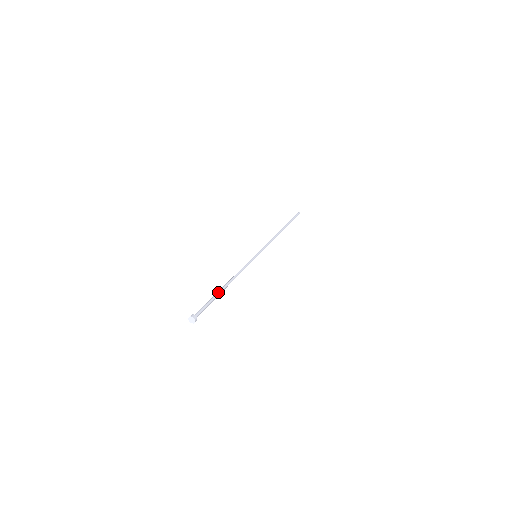
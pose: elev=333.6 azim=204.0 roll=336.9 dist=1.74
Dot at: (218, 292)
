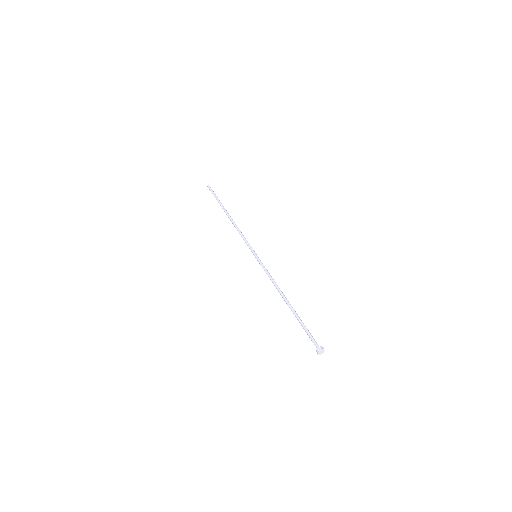
Dot at: (294, 313)
